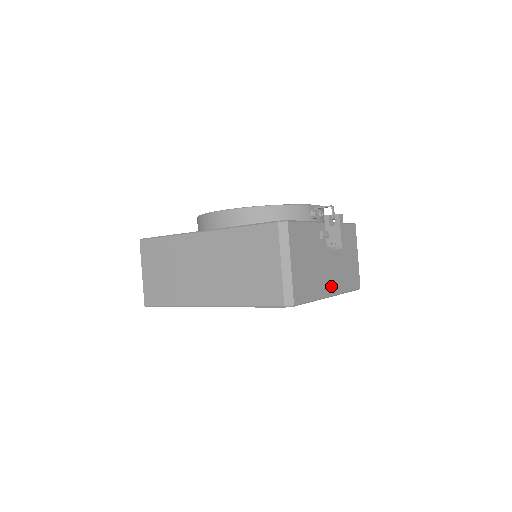
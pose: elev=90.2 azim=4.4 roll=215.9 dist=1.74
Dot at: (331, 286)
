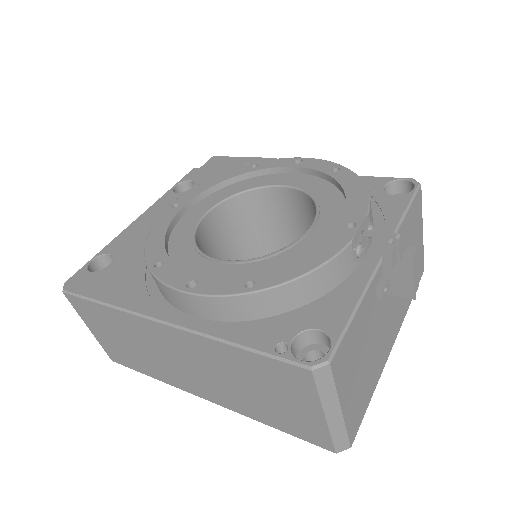
Dot at: (392, 334)
